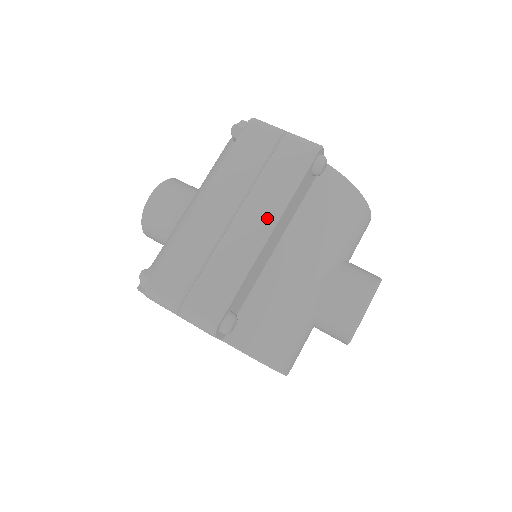
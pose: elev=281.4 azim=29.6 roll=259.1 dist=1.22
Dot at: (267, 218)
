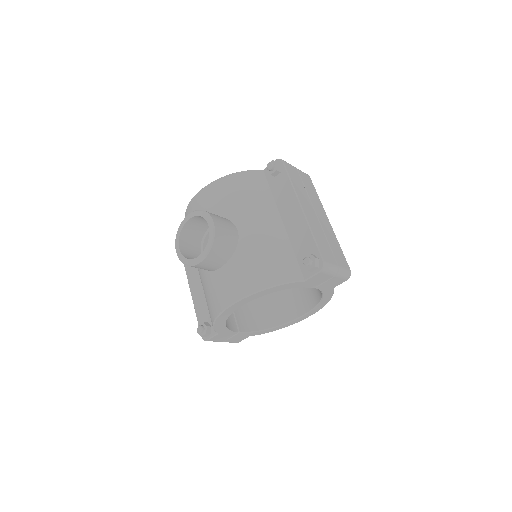
Dot at: (324, 213)
